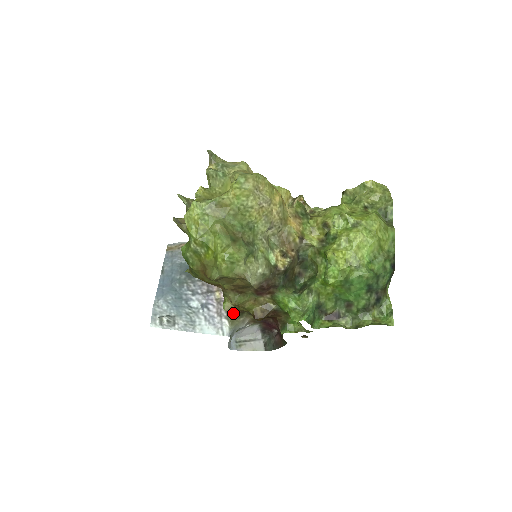
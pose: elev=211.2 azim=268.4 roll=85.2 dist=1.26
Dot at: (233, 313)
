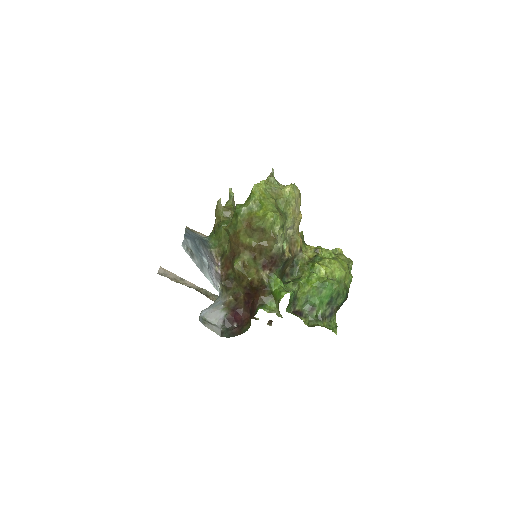
Dot at: (223, 285)
